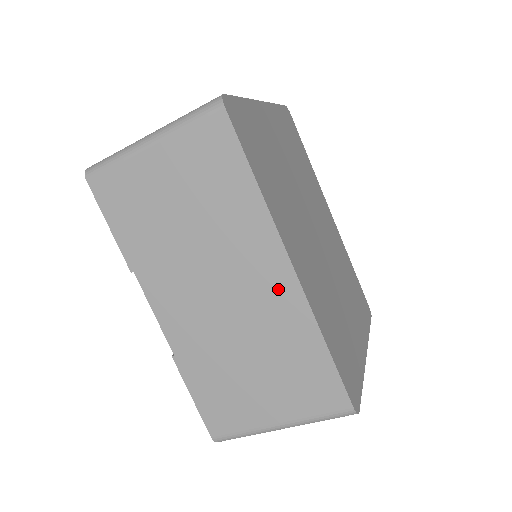
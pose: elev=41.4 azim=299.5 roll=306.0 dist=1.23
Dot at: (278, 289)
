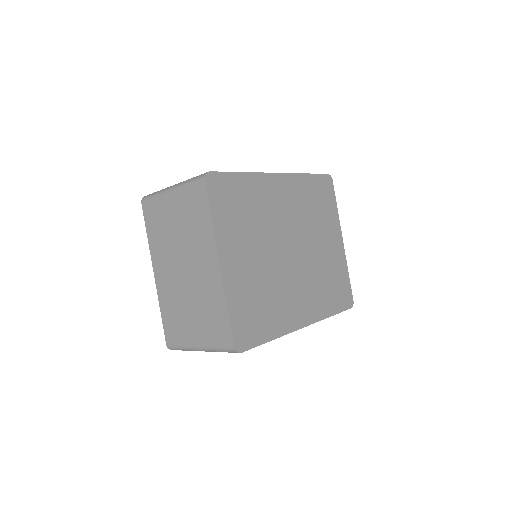
Dot at: occluded
